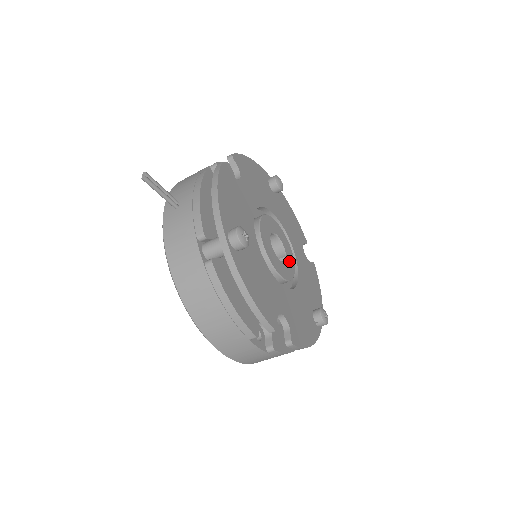
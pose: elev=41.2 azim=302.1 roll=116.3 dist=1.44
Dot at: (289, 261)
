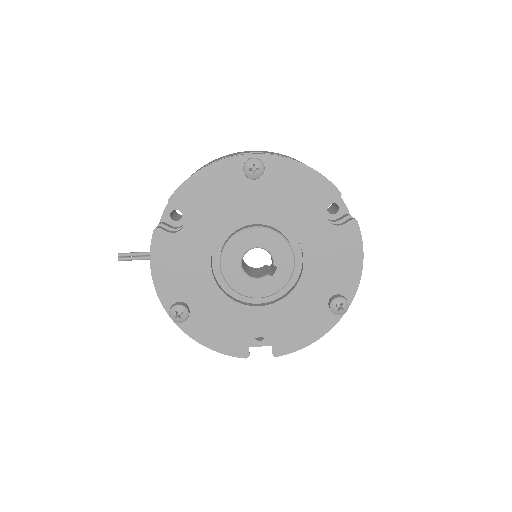
Dot at: (281, 266)
